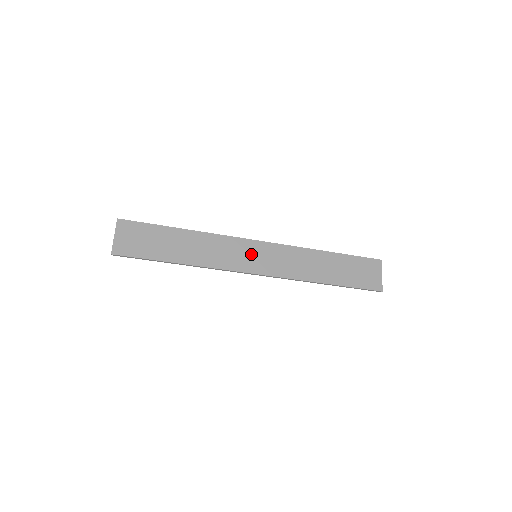
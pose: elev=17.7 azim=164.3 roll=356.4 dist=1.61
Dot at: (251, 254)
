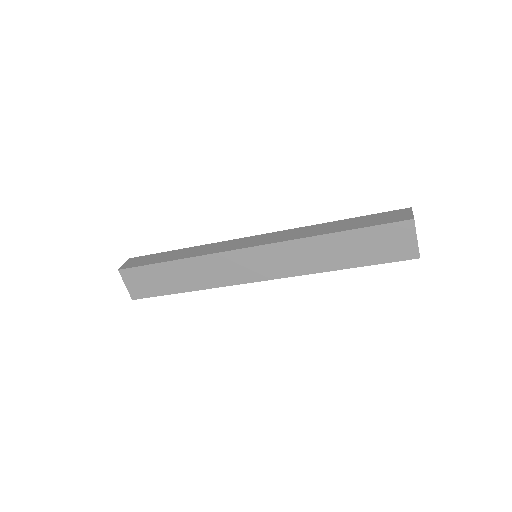
Dot at: (247, 264)
